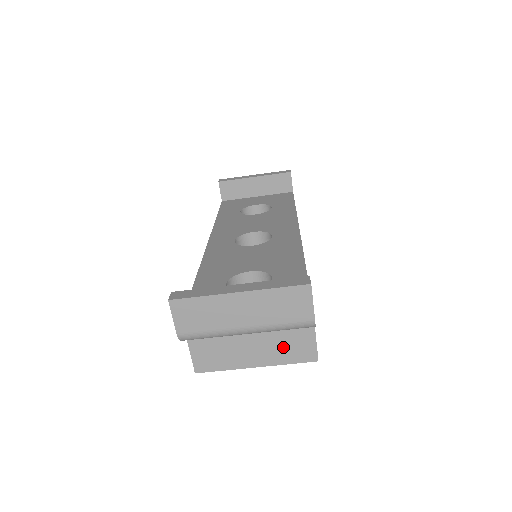
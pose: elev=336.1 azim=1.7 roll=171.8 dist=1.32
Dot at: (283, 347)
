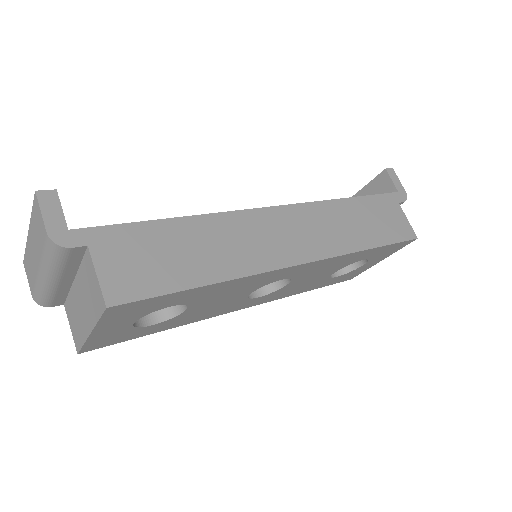
Dot at: (90, 297)
